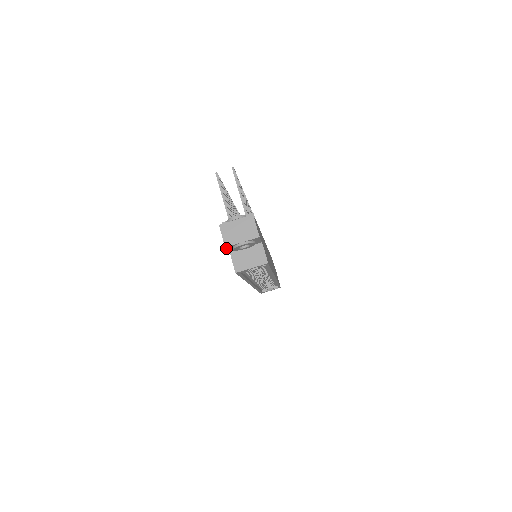
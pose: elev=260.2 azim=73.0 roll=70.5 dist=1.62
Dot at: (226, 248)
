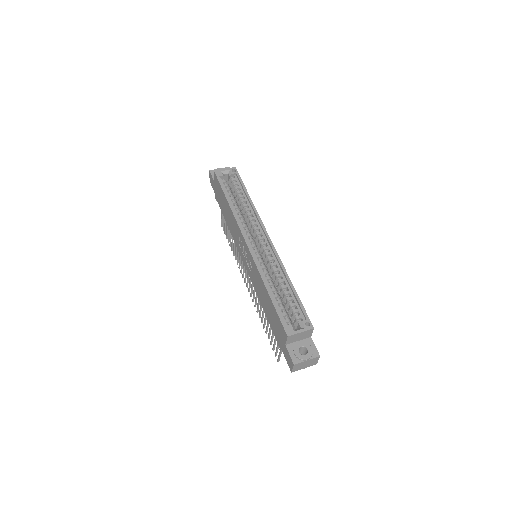
Dot at: (210, 173)
